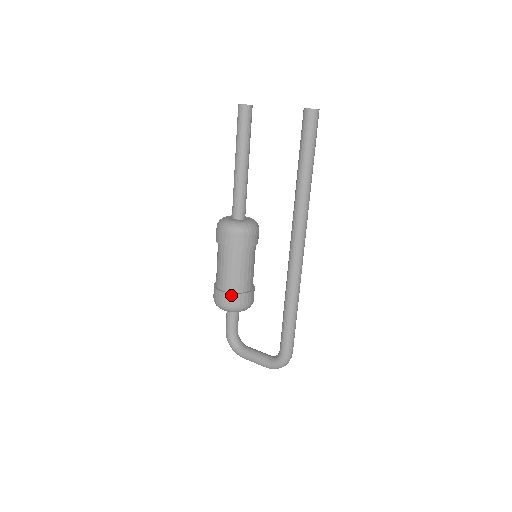
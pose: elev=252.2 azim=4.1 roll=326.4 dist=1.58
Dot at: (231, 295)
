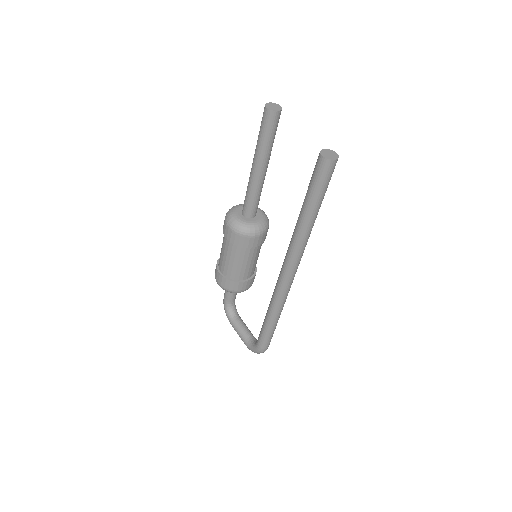
Dot at: (226, 280)
